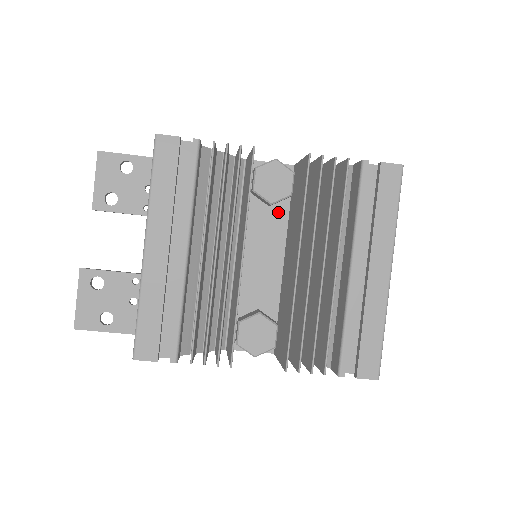
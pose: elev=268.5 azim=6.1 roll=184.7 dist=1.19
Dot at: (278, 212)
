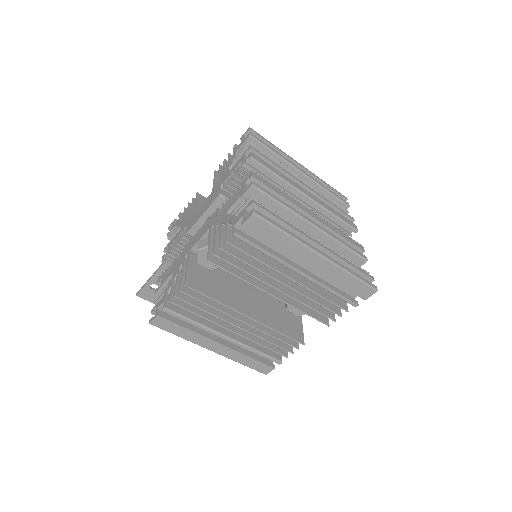
Dot at: occluded
